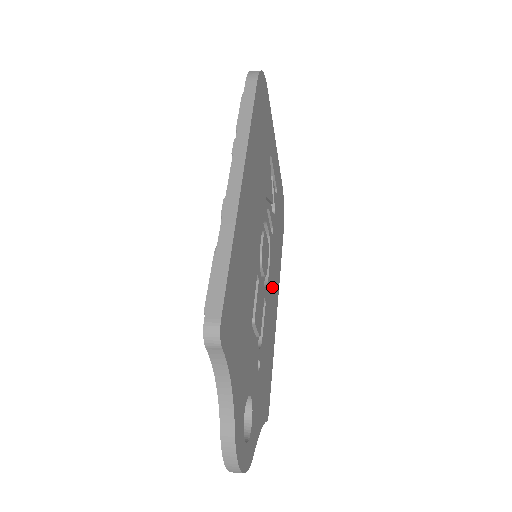
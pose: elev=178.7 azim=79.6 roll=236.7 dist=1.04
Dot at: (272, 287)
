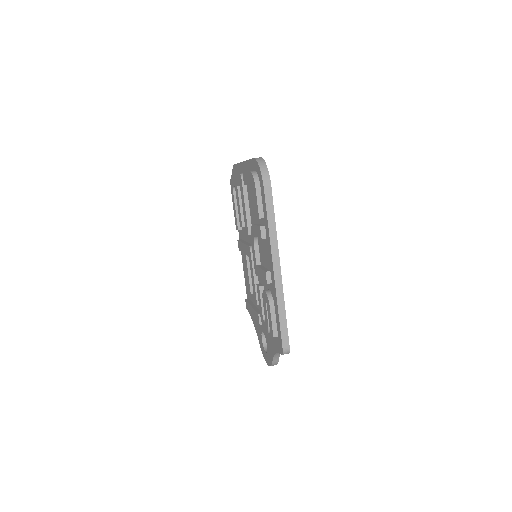
Dot at: occluded
